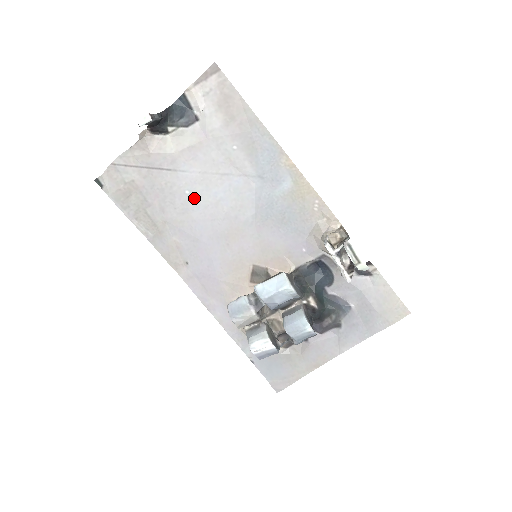
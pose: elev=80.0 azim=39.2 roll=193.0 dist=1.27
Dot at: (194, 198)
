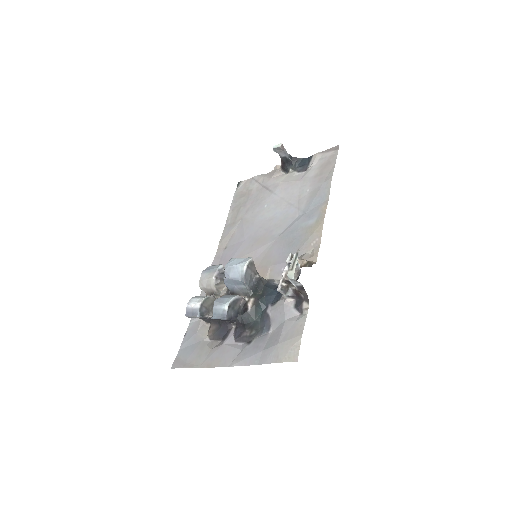
Dot at: (265, 211)
